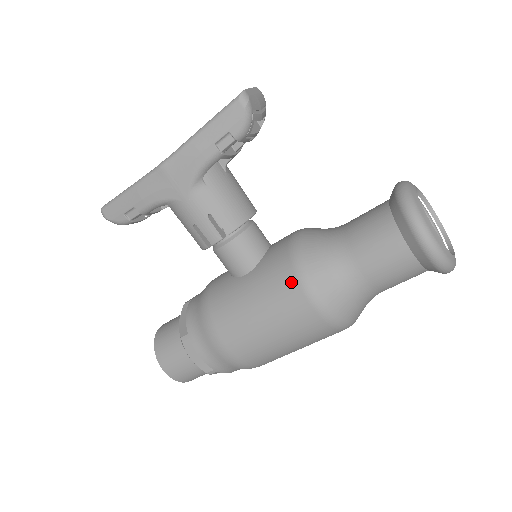
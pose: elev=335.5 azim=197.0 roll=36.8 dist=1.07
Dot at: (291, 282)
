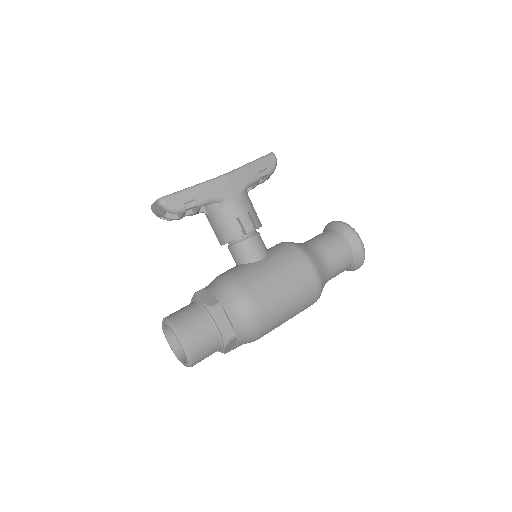
Dot at: (300, 258)
